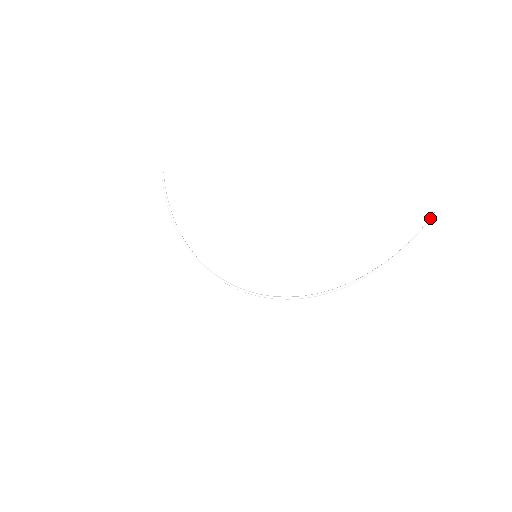
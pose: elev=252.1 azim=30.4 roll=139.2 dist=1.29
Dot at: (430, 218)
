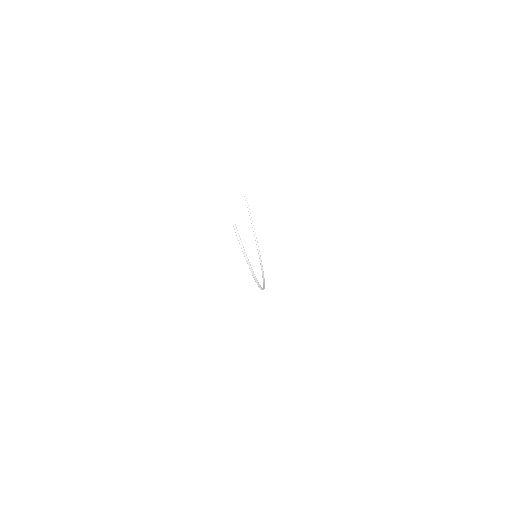
Dot at: (234, 229)
